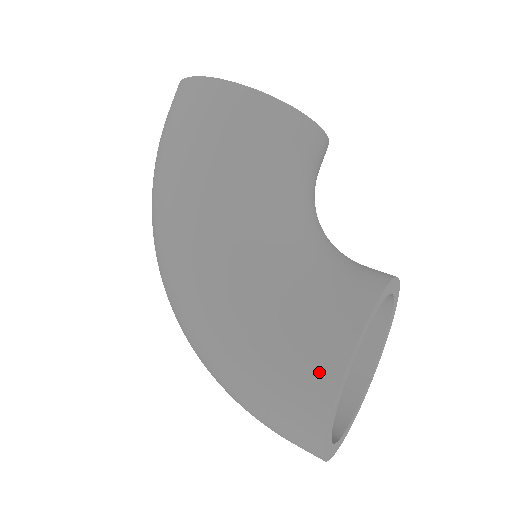
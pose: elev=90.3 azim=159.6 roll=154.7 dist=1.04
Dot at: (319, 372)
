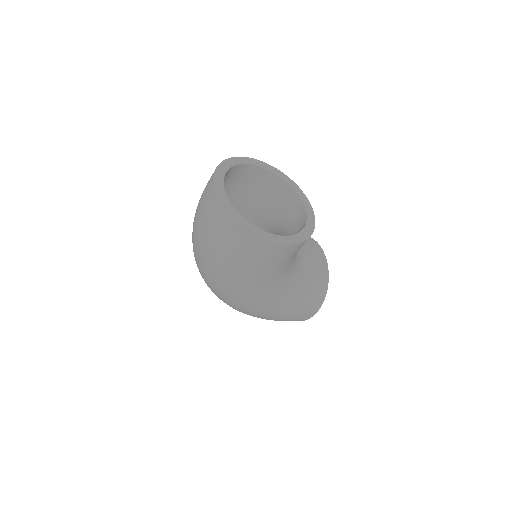
Dot at: (306, 317)
